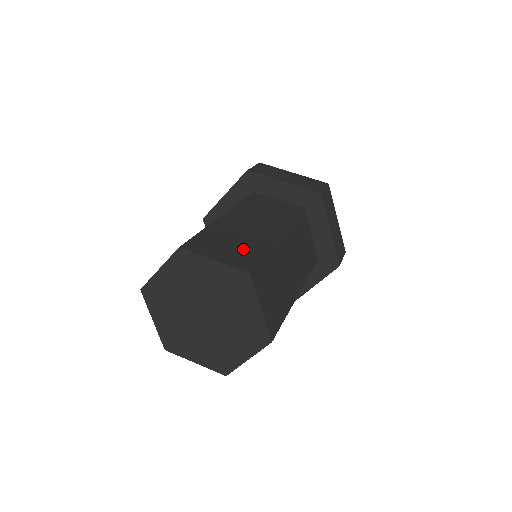
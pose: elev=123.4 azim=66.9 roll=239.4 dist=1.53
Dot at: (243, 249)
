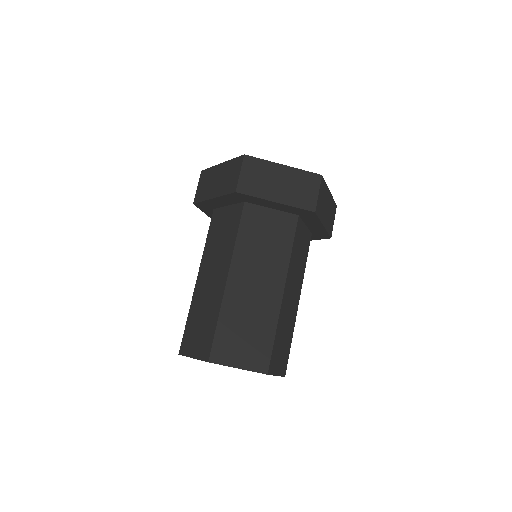
Dot at: (256, 338)
